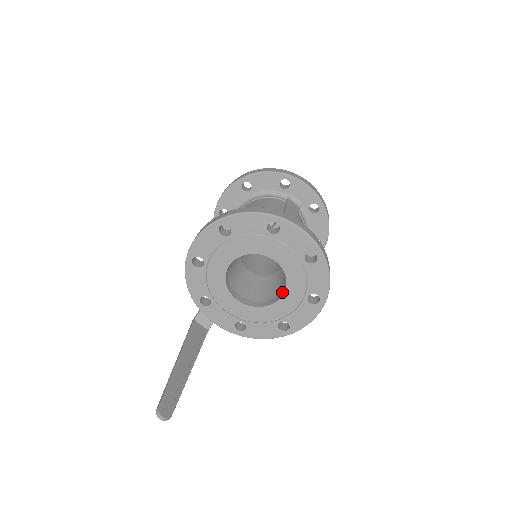
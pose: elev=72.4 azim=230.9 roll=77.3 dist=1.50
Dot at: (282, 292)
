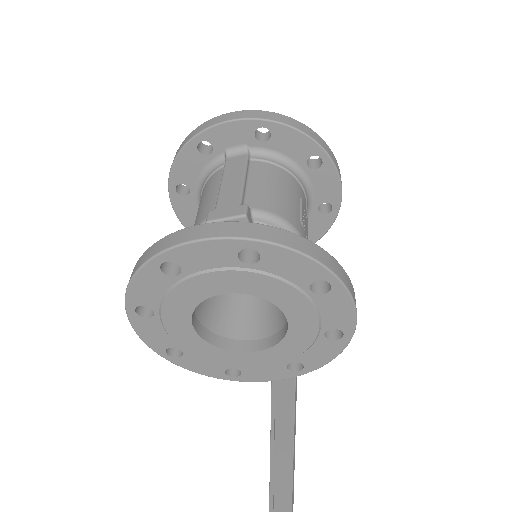
Dot at: occluded
